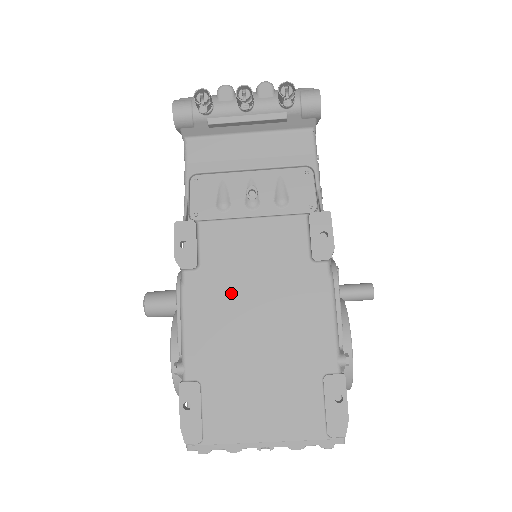
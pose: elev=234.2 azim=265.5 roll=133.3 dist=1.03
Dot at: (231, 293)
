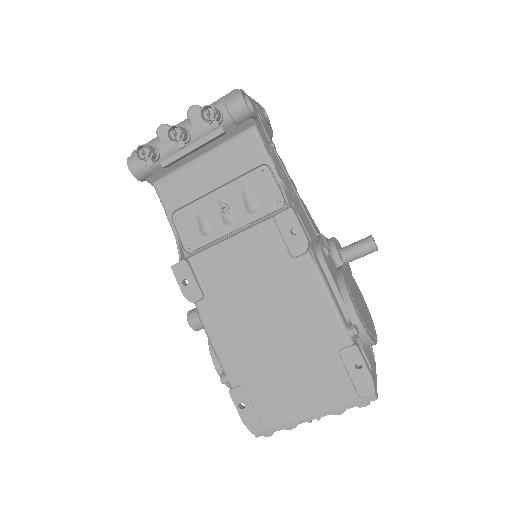
Dot at: (238, 308)
